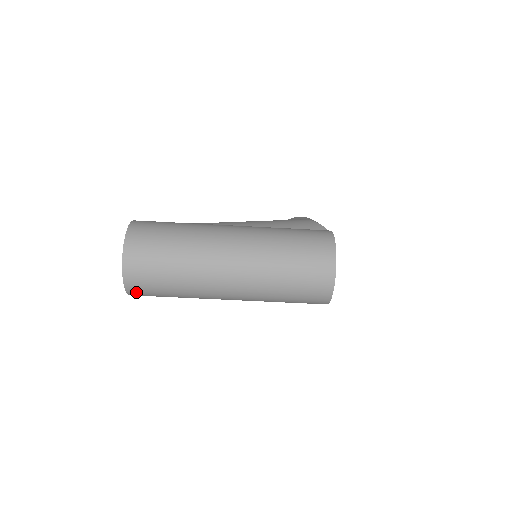
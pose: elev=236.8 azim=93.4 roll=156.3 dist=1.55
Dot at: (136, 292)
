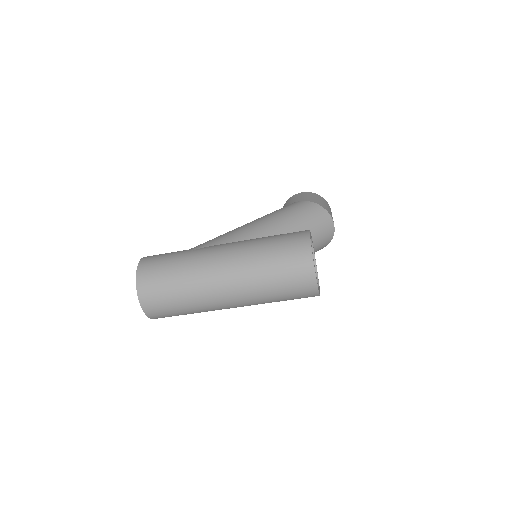
Dot at: (159, 317)
